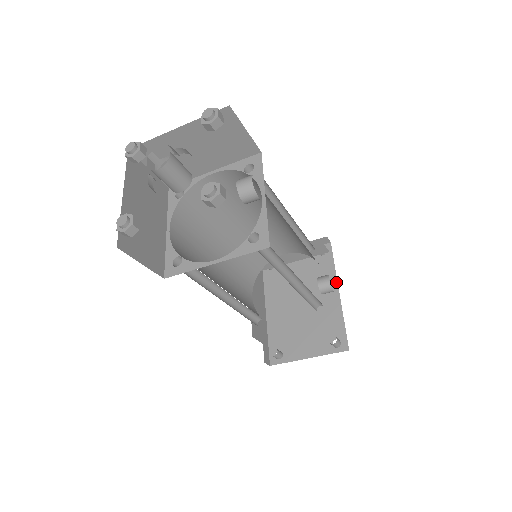
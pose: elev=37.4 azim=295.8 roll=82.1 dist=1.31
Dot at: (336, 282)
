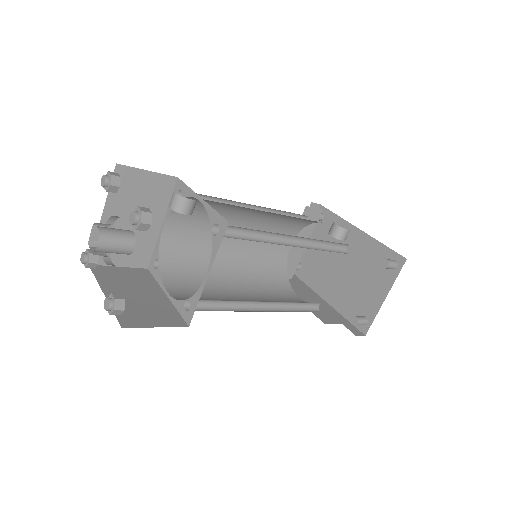
Dot at: (350, 225)
